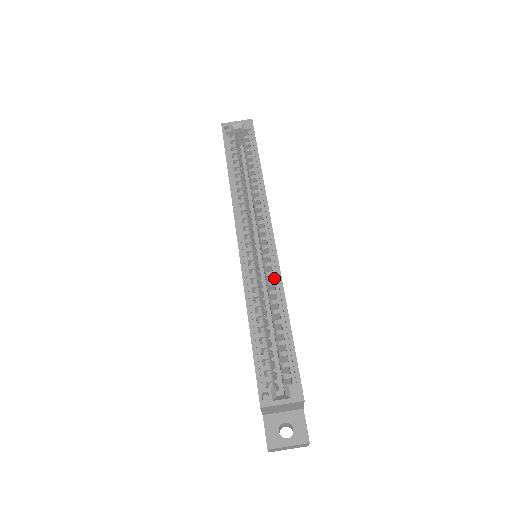
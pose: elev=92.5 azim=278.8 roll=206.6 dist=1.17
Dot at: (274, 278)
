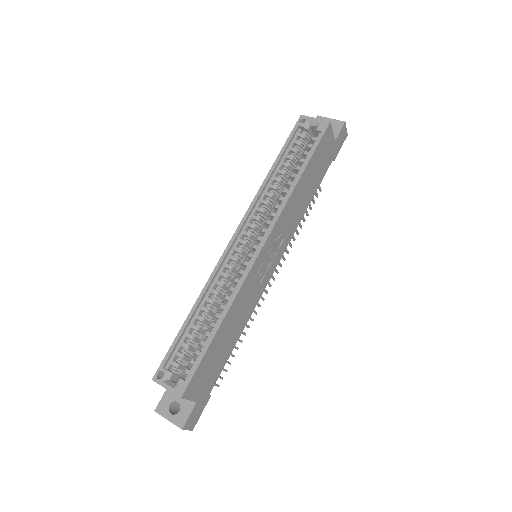
Dot at: (236, 286)
